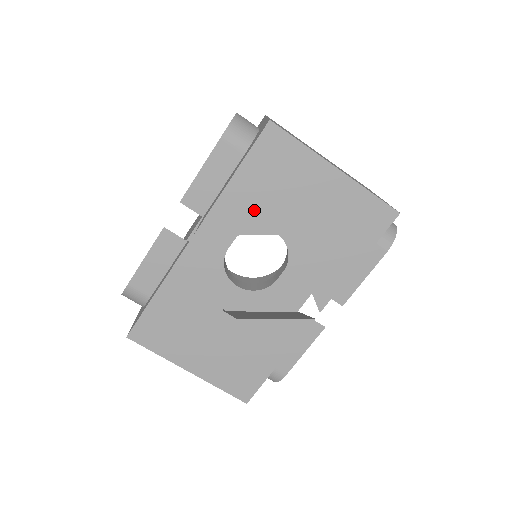
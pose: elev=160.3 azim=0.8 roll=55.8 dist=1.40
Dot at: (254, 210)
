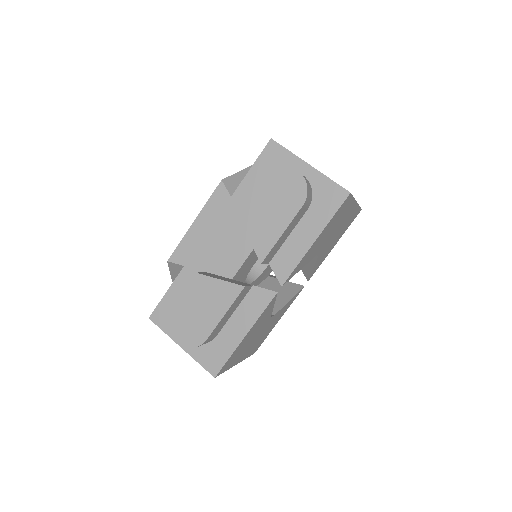
Dot at: (315, 250)
